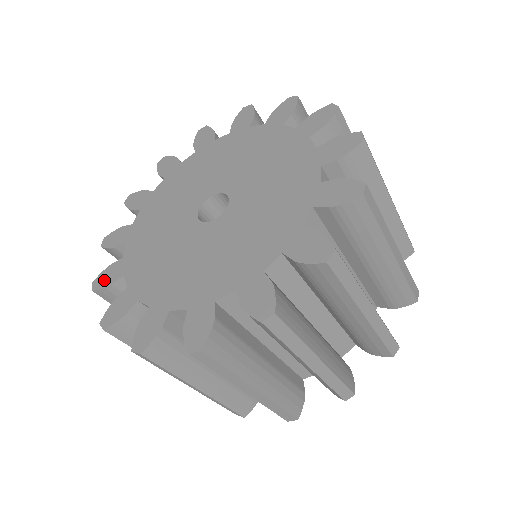
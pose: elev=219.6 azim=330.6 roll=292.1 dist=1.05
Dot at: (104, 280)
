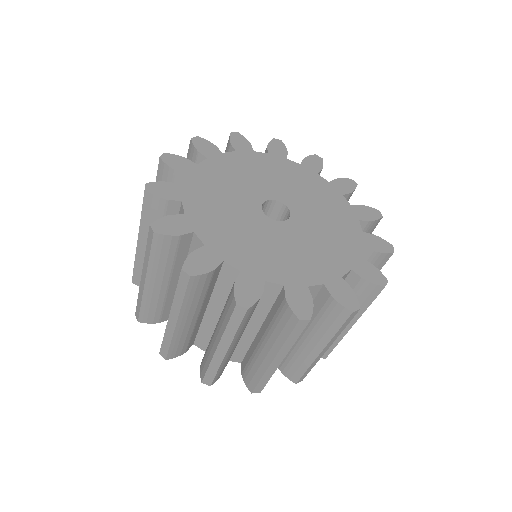
Dot at: (200, 266)
